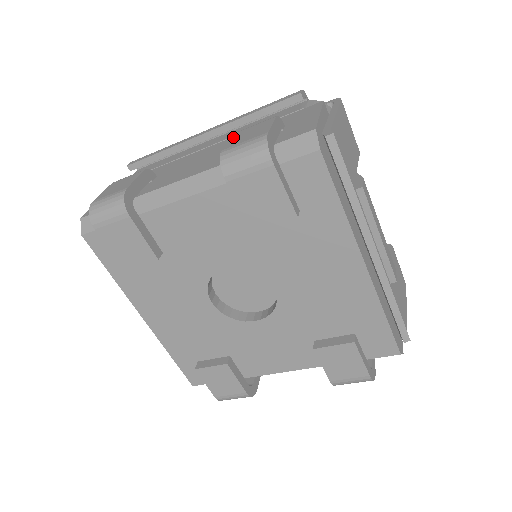
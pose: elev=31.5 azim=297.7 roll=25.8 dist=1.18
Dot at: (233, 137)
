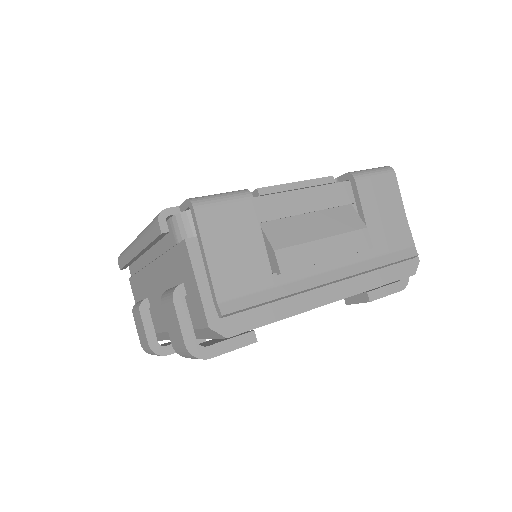
Dot at: (165, 317)
